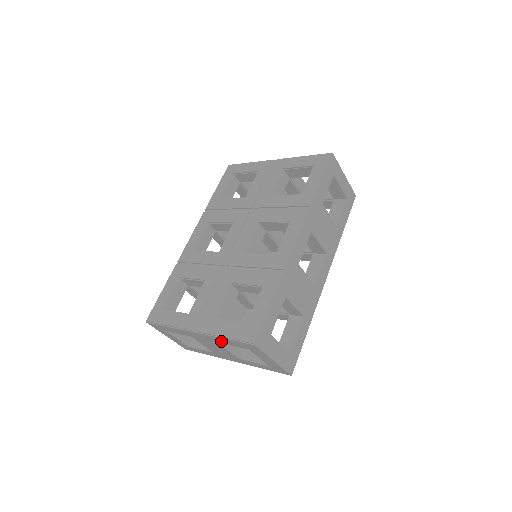
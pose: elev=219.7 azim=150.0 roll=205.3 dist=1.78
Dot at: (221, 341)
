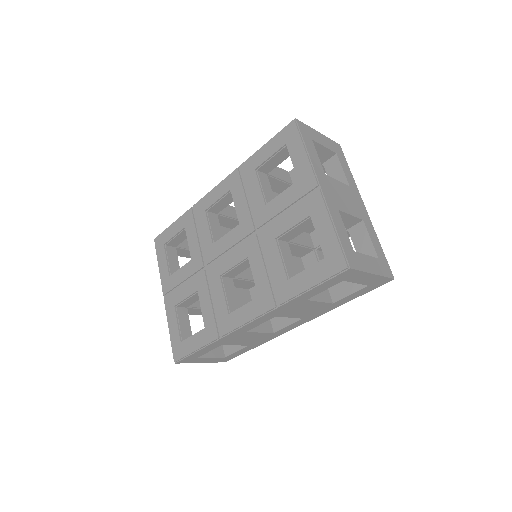
Dot at: occluded
